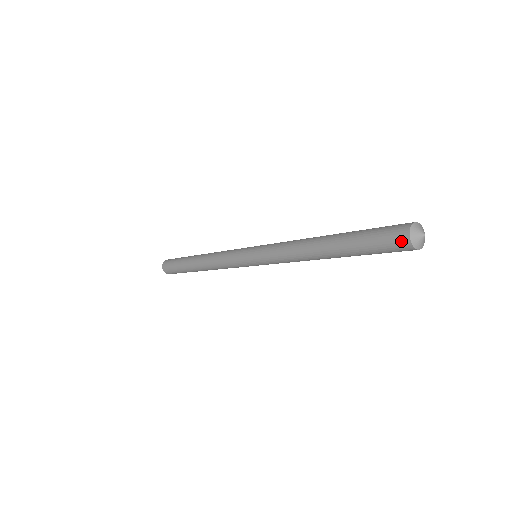
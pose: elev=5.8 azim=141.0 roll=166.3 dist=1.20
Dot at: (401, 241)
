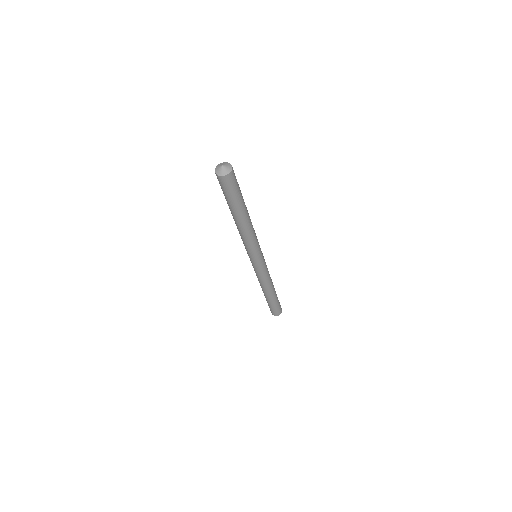
Dot at: (216, 175)
